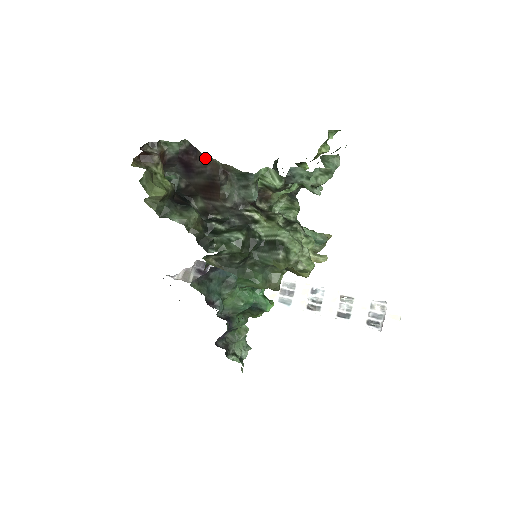
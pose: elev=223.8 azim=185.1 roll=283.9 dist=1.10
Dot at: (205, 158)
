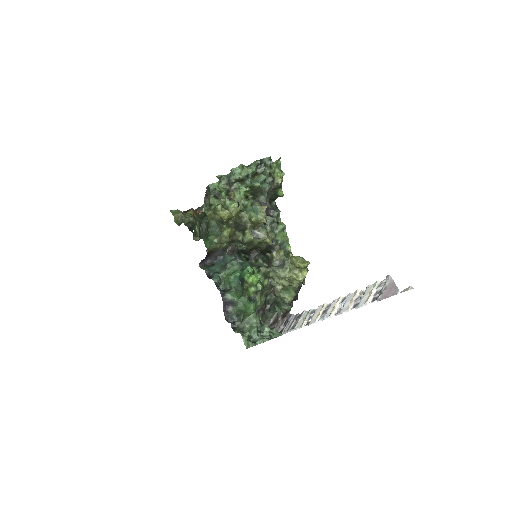
Dot at: occluded
